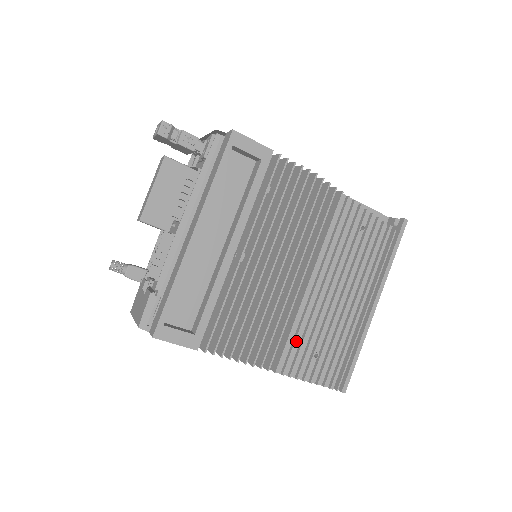
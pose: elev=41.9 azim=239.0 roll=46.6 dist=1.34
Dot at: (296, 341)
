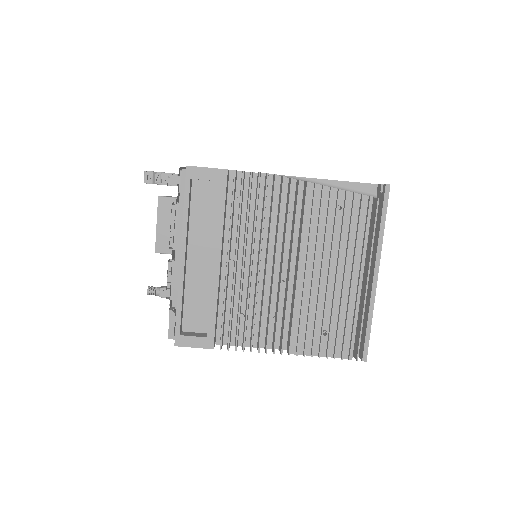
Dot at: (302, 324)
